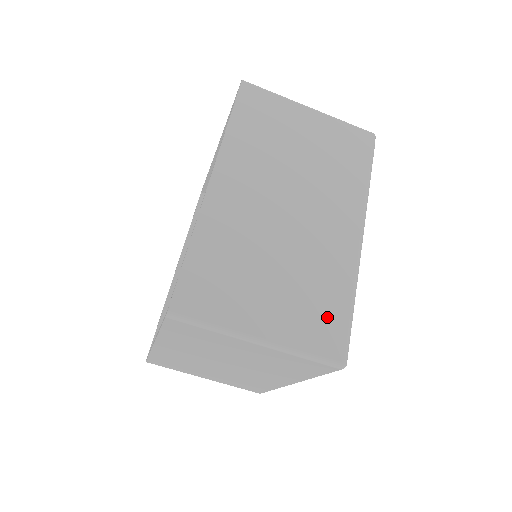
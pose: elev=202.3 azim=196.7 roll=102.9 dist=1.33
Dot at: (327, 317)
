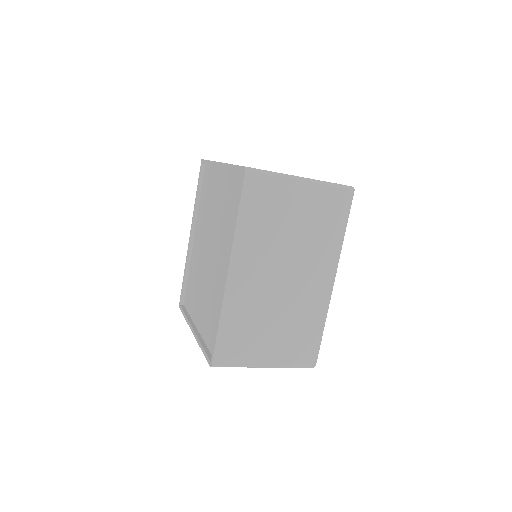
Dot at: (306, 343)
